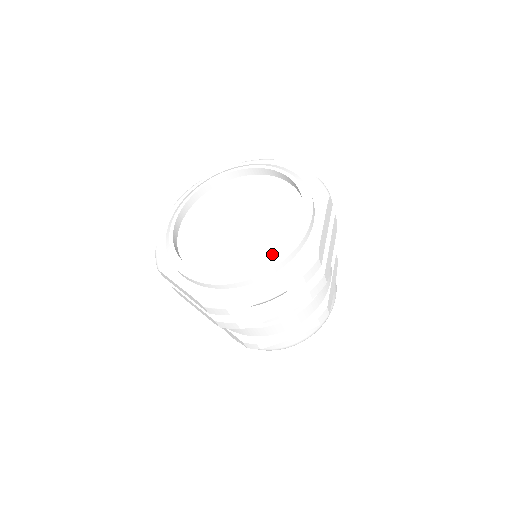
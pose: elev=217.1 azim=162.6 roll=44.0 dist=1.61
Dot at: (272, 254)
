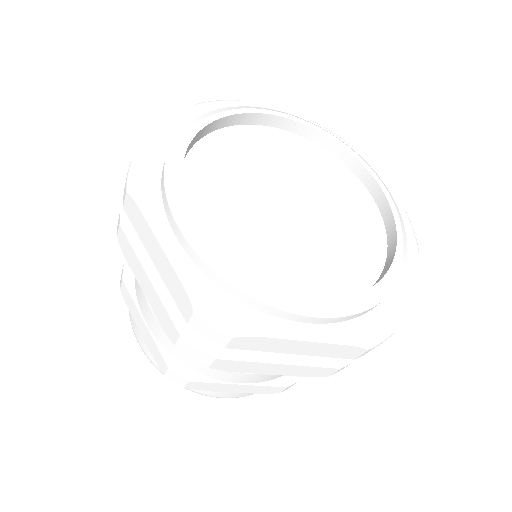
Dot at: (332, 288)
